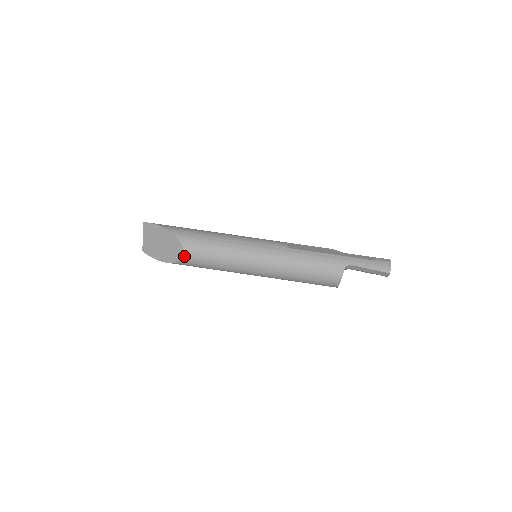
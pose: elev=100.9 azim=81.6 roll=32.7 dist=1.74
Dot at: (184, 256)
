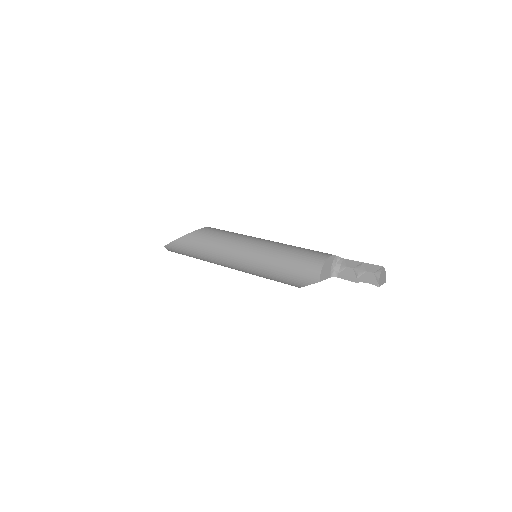
Dot at: (204, 228)
